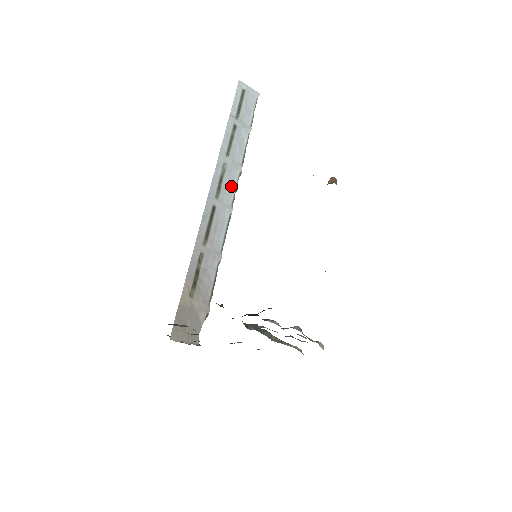
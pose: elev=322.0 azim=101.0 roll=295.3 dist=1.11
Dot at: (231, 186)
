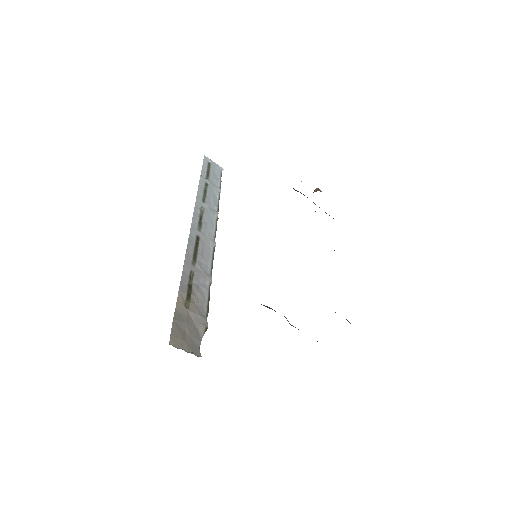
Dot at: (211, 225)
